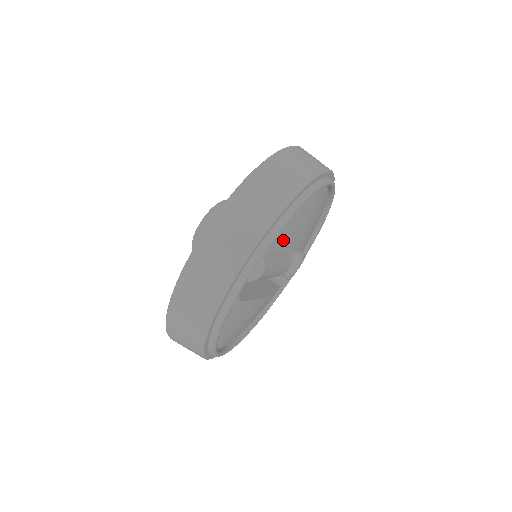
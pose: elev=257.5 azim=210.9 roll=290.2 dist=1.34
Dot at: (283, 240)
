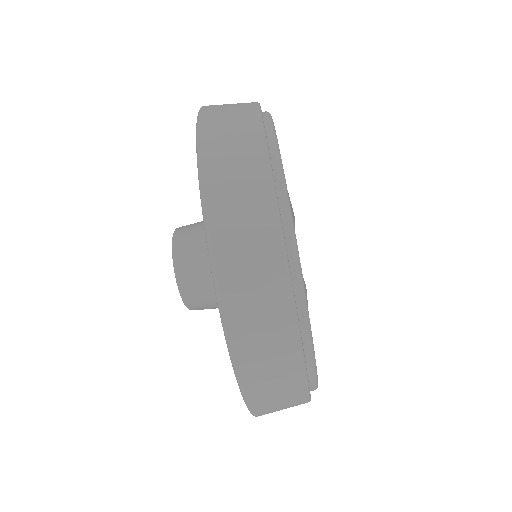
Dot at: occluded
